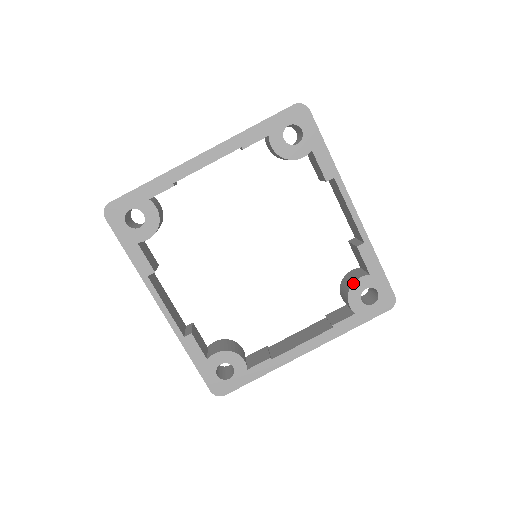
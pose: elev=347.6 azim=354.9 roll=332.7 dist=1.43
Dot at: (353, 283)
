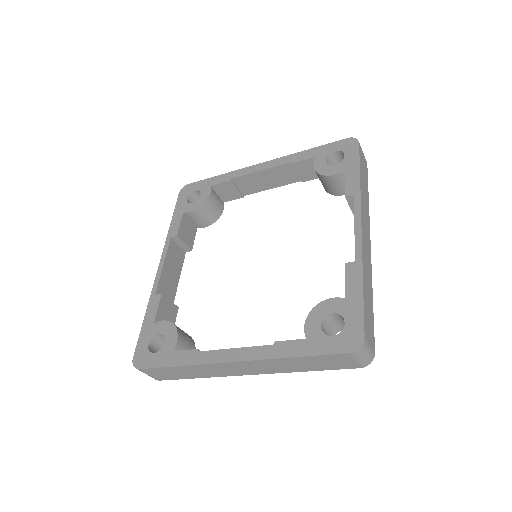
Dot at: (322, 301)
